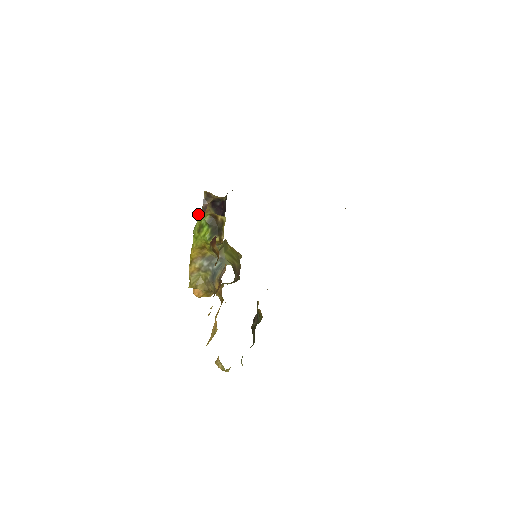
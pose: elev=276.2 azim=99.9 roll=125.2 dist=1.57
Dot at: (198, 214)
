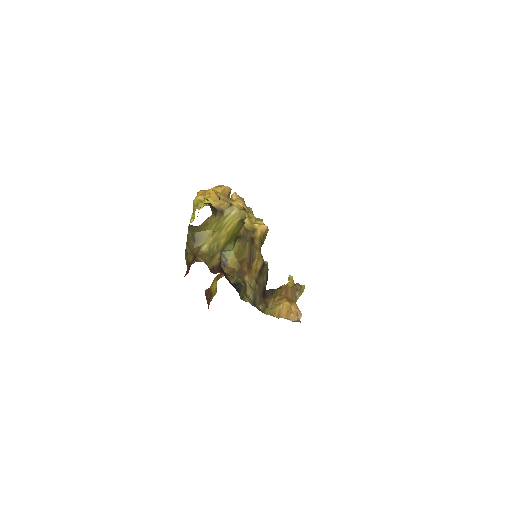
Dot at: occluded
